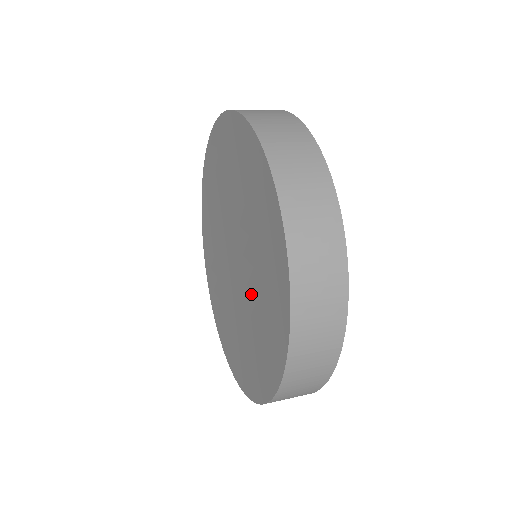
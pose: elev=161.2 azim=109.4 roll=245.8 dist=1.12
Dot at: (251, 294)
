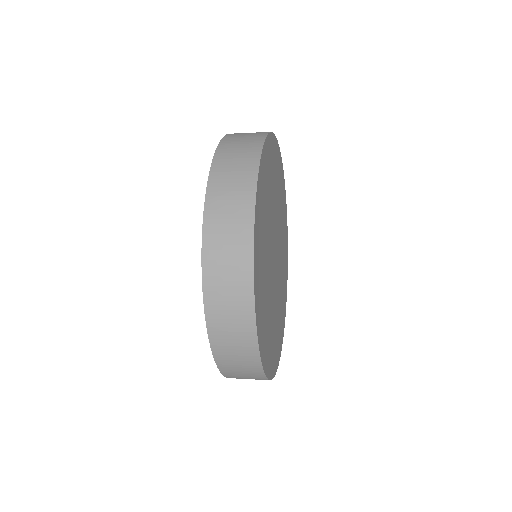
Dot at: occluded
